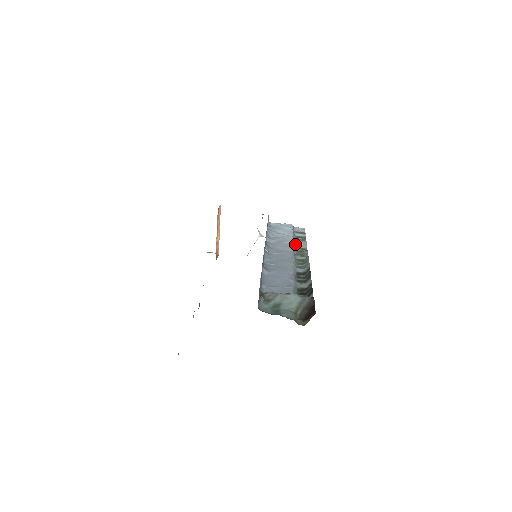
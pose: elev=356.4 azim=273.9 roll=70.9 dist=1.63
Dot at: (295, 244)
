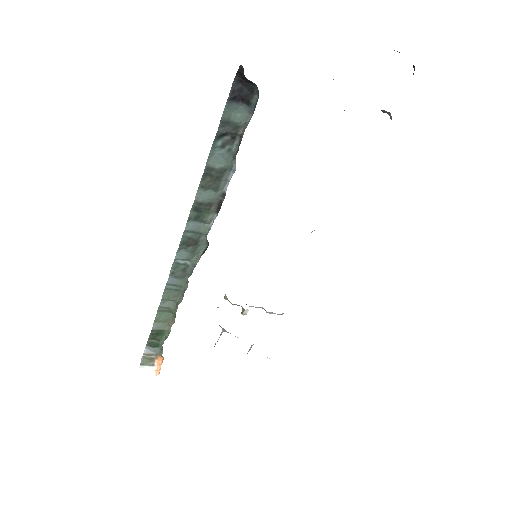
Dot at: occluded
